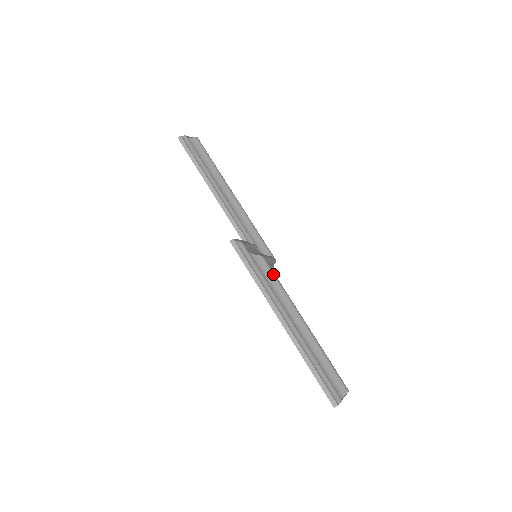
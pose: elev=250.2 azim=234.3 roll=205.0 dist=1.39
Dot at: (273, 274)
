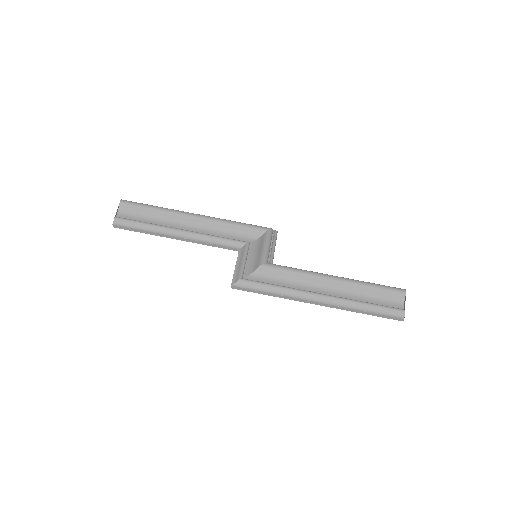
Dot at: (280, 270)
